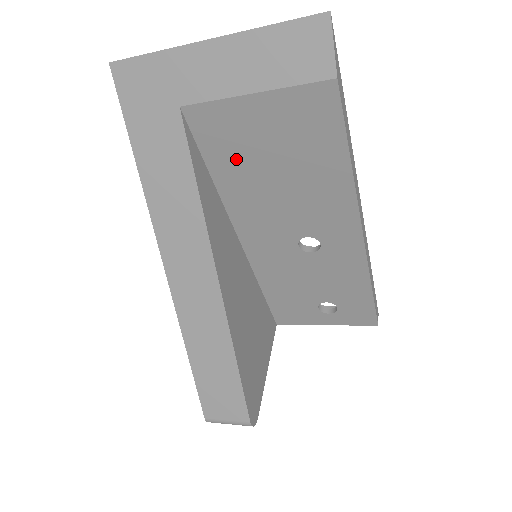
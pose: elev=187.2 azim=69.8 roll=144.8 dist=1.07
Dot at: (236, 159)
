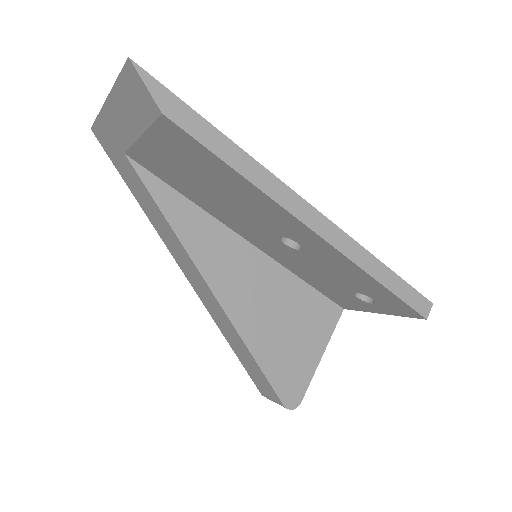
Dot at: (182, 182)
